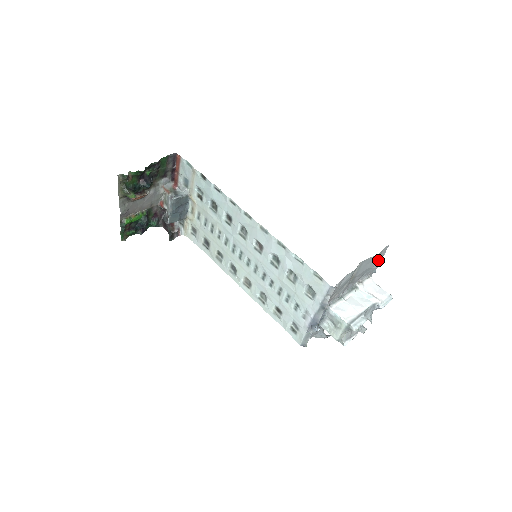
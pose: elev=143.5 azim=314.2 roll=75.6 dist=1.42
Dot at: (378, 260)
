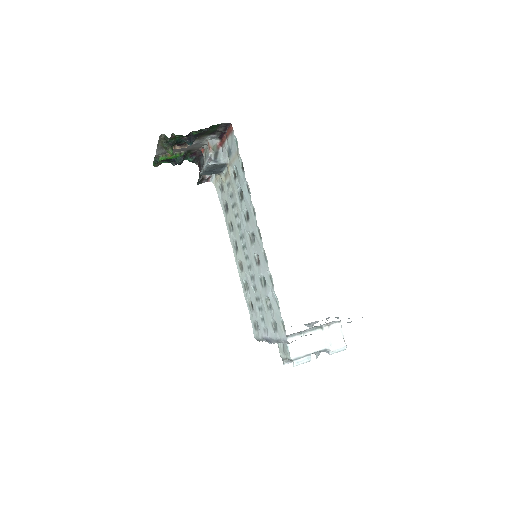
Dot at: (351, 321)
